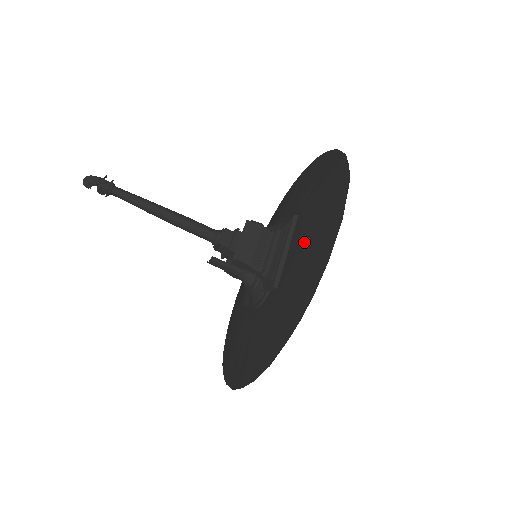
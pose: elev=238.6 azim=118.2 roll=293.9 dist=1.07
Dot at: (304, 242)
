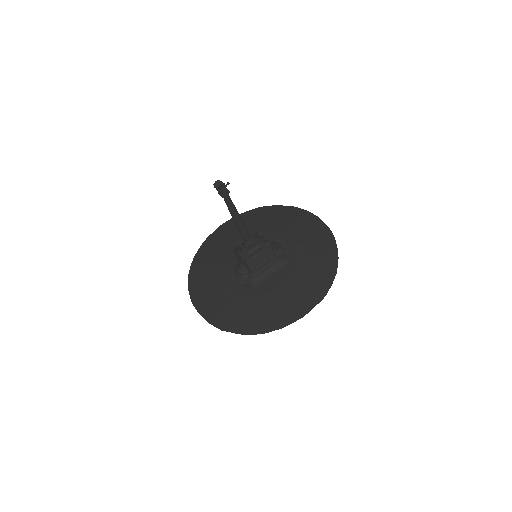
Dot at: (282, 292)
